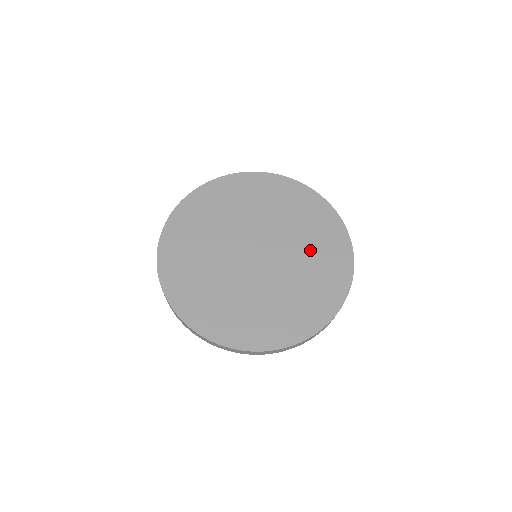
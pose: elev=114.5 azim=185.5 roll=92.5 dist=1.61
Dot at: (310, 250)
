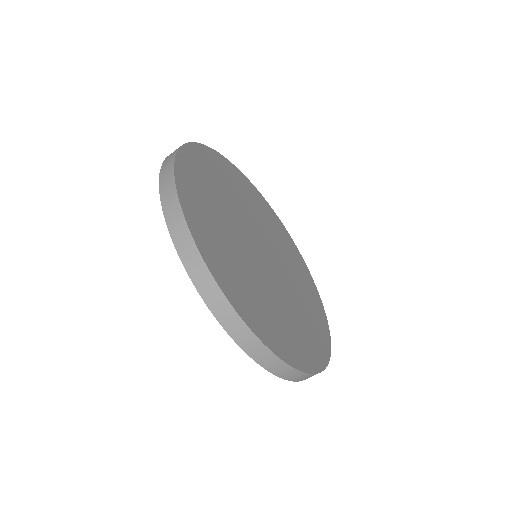
Dot at: (302, 297)
